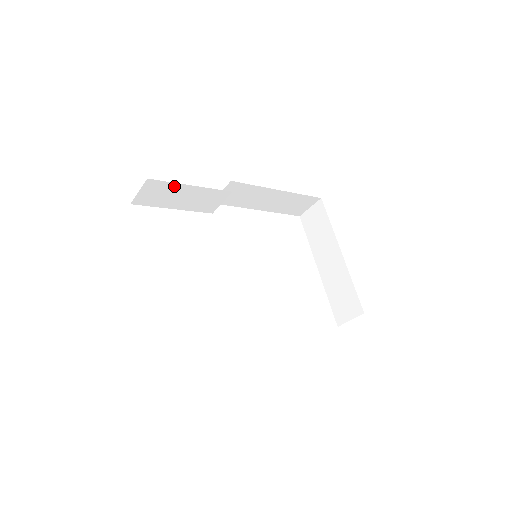
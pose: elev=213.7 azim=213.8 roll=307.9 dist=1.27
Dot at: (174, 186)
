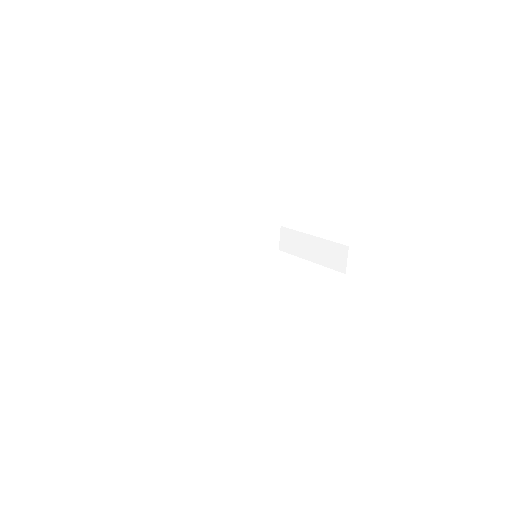
Dot at: (180, 242)
